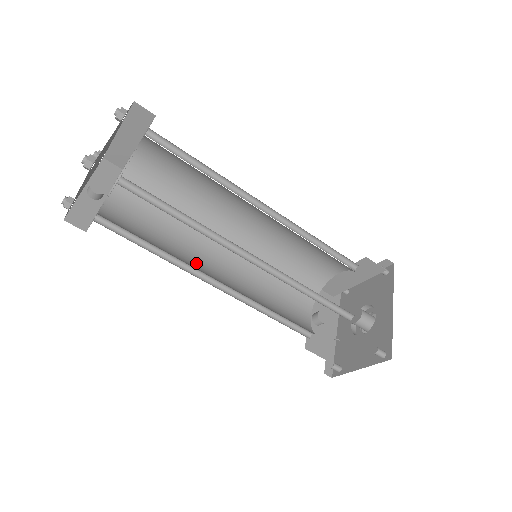
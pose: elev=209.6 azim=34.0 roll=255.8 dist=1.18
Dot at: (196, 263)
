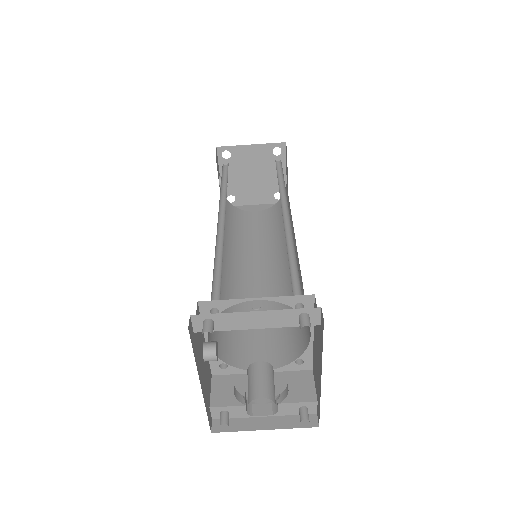
Dot at: occluded
